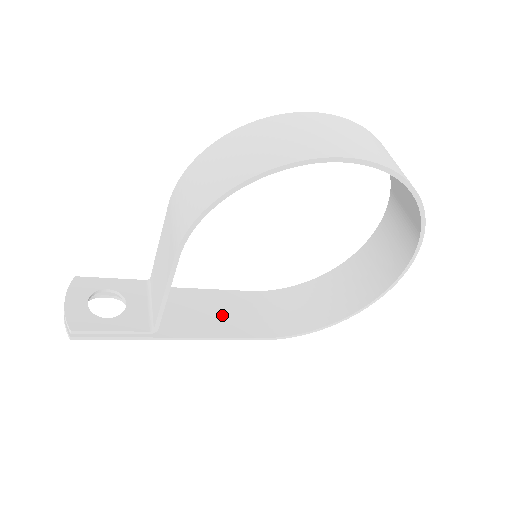
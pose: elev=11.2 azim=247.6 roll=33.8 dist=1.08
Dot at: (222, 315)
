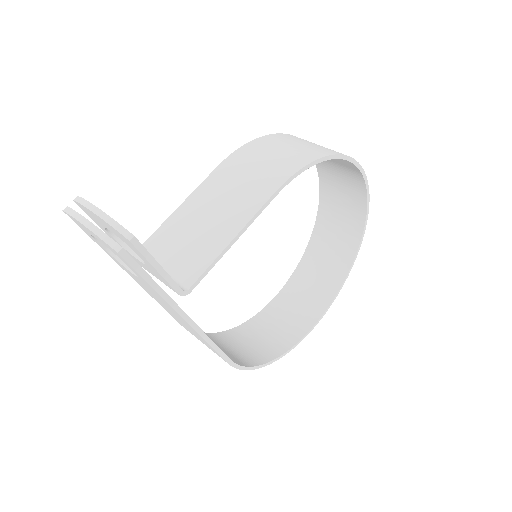
Dot at: occluded
